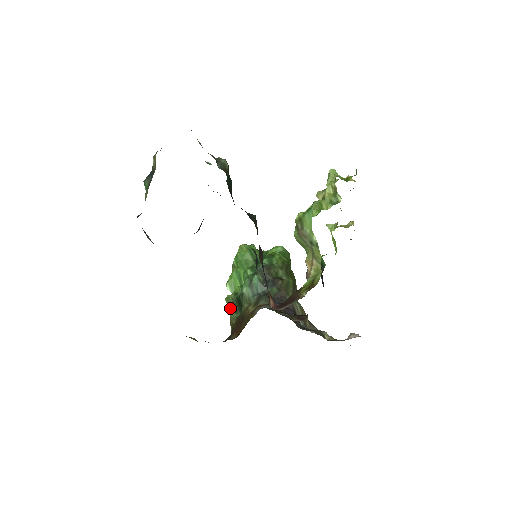
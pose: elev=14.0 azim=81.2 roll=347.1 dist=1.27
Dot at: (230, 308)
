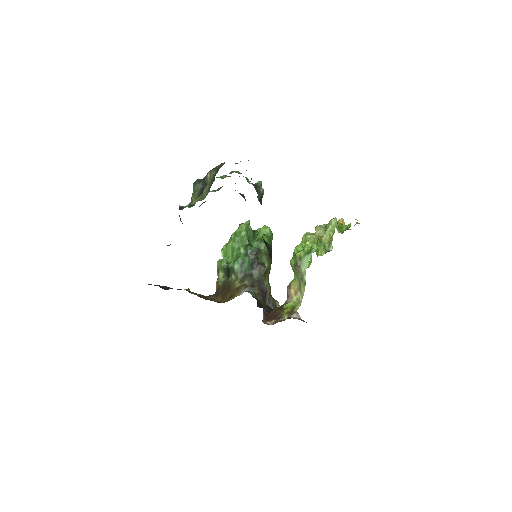
Dot at: (220, 271)
